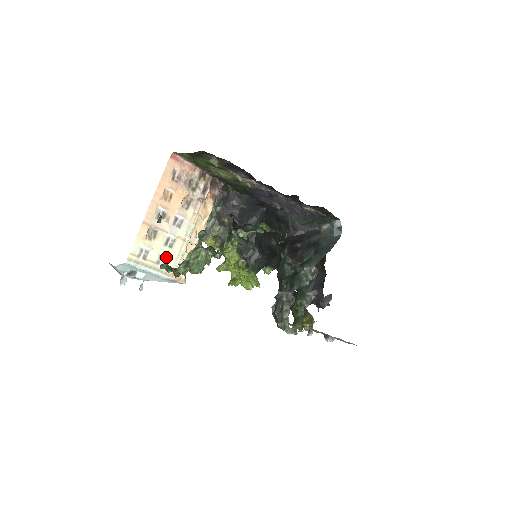
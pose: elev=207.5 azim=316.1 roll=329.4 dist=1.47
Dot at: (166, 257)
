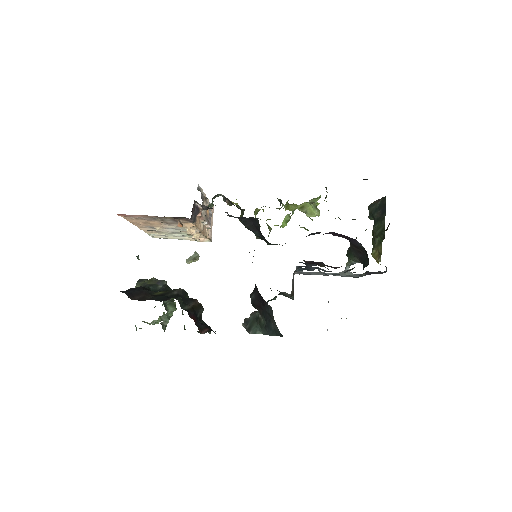
Dot at: (181, 235)
